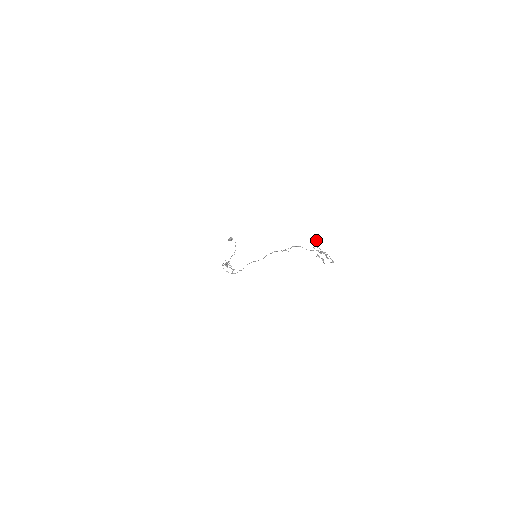
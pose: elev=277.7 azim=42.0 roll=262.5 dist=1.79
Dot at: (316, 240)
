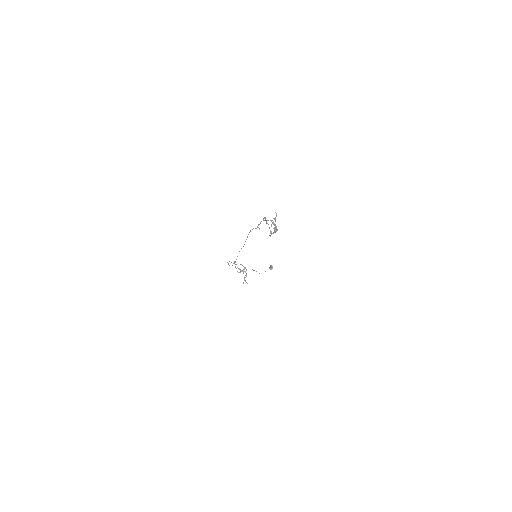
Dot at: occluded
